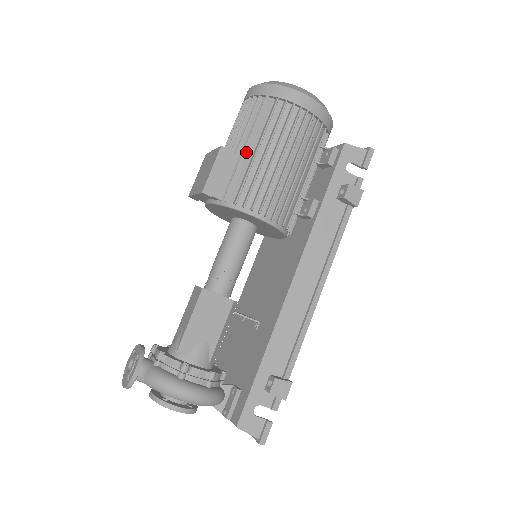
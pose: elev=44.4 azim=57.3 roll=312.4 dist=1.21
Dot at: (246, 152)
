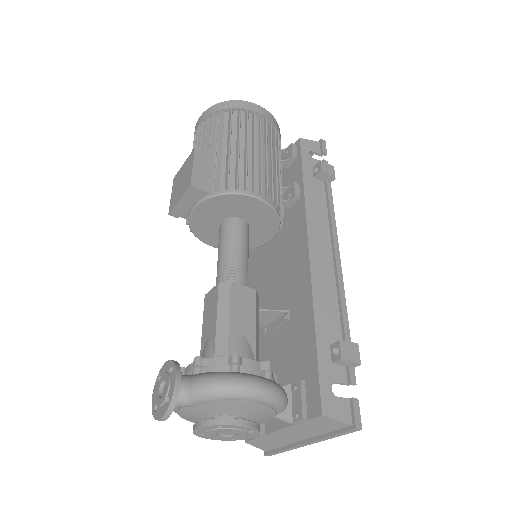
Dot at: (219, 150)
